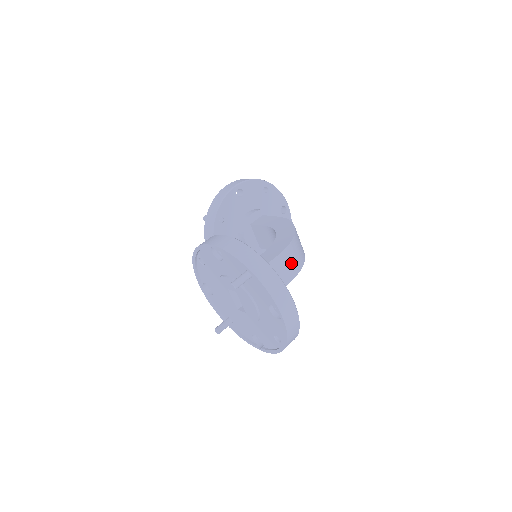
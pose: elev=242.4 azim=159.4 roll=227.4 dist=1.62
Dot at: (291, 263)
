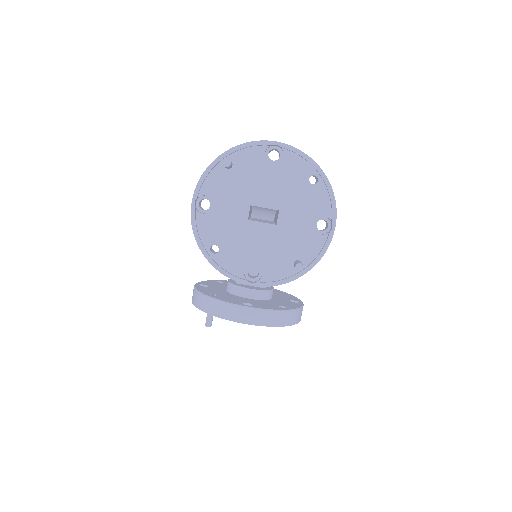
Dot at: occluded
